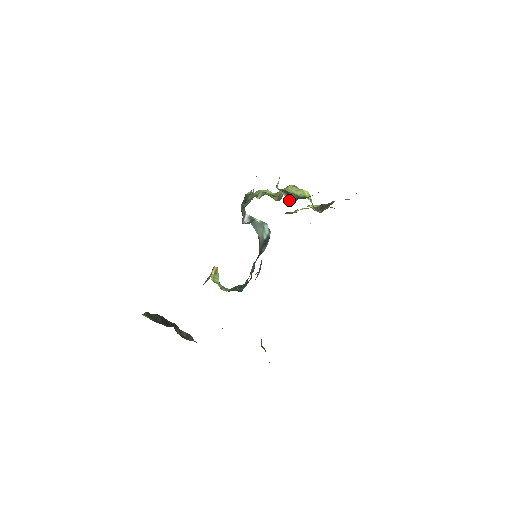
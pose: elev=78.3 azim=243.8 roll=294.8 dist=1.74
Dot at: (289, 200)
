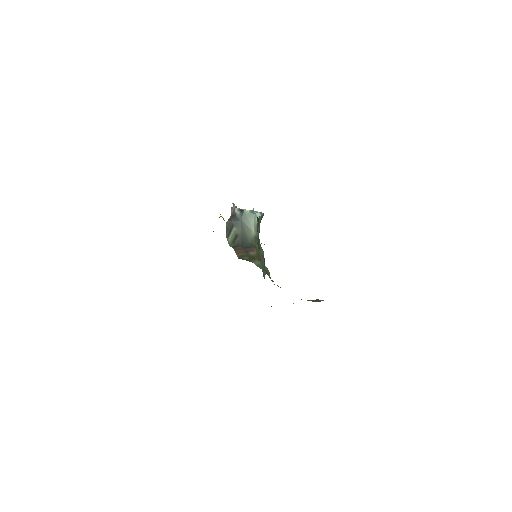
Dot at: occluded
